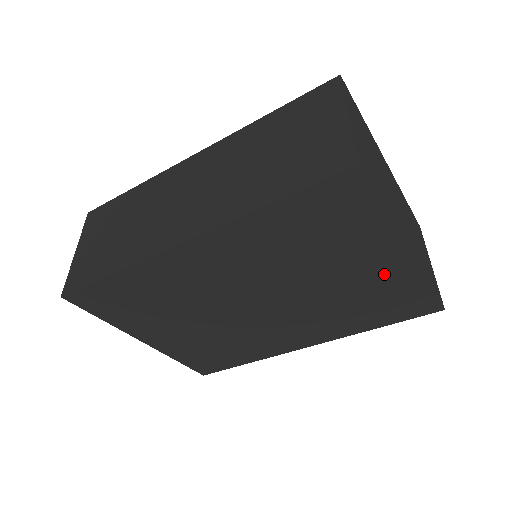
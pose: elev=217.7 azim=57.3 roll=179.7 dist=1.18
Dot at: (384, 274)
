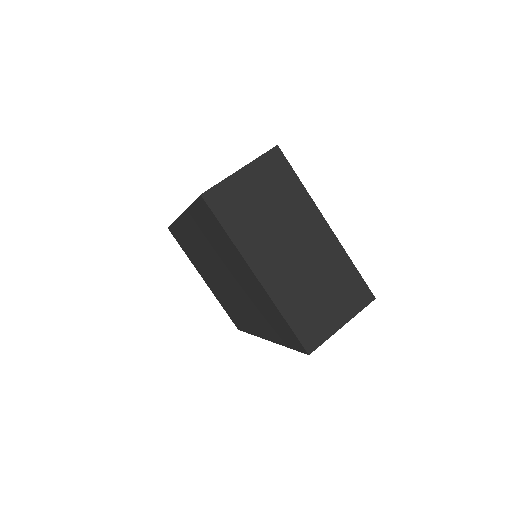
Dot at: (258, 291)
